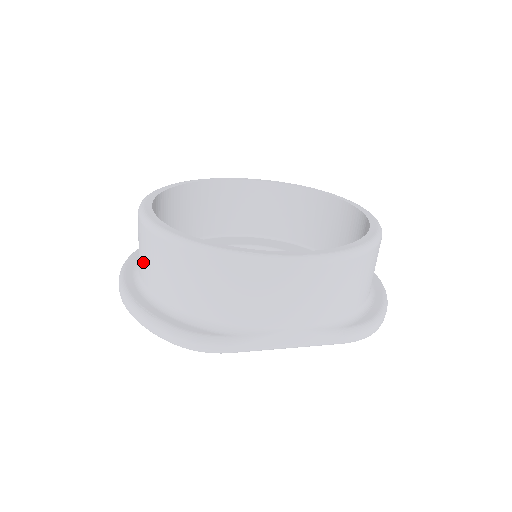
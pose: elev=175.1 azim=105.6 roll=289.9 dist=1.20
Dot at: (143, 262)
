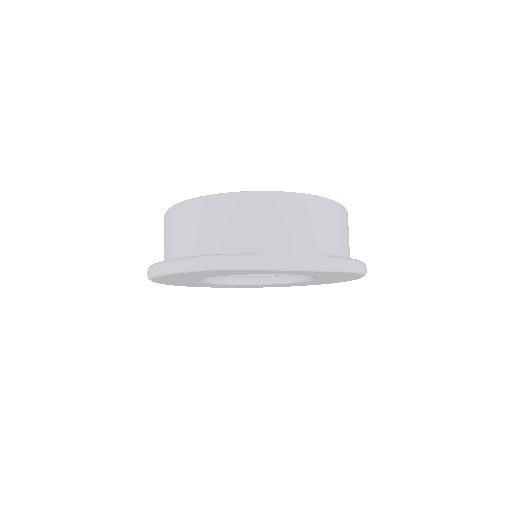
Dot at: (171, 239)
